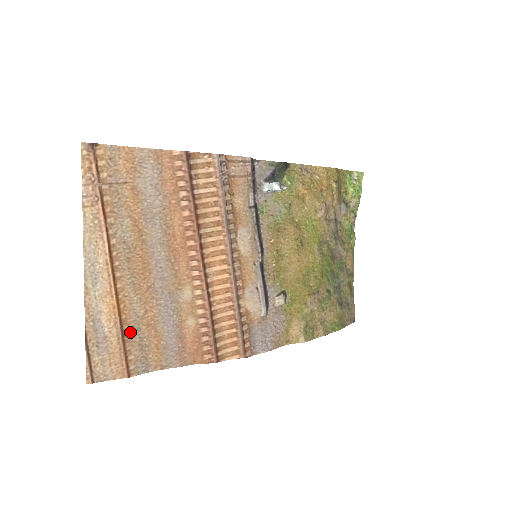
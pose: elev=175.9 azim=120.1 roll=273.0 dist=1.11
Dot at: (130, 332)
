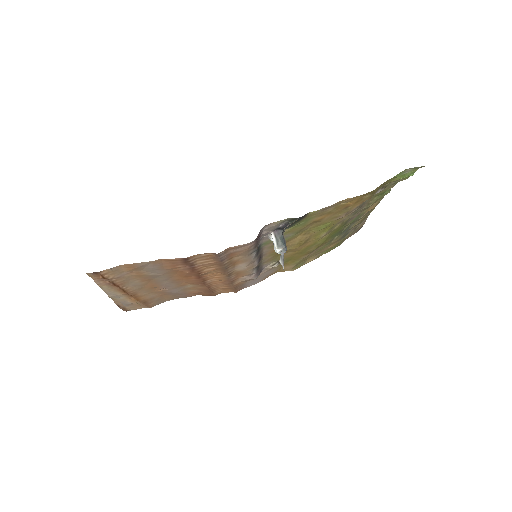
Dot at: (148, 300)
